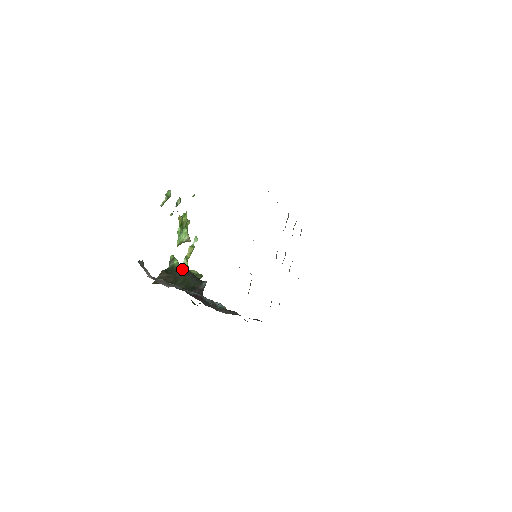
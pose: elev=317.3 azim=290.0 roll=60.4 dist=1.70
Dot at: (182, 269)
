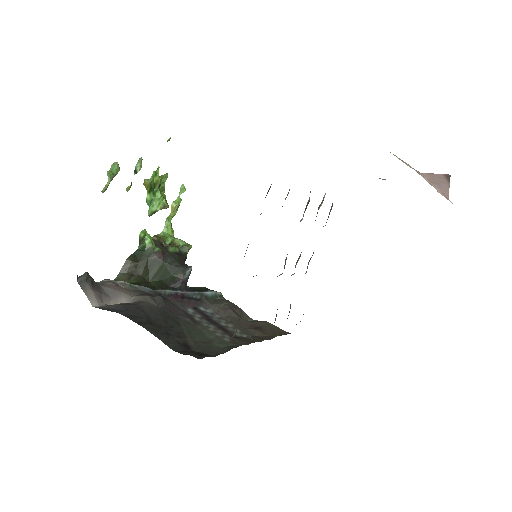
Dot at: (157, 252)
